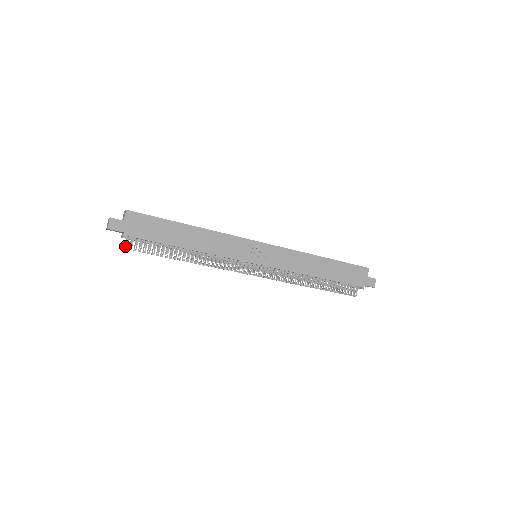
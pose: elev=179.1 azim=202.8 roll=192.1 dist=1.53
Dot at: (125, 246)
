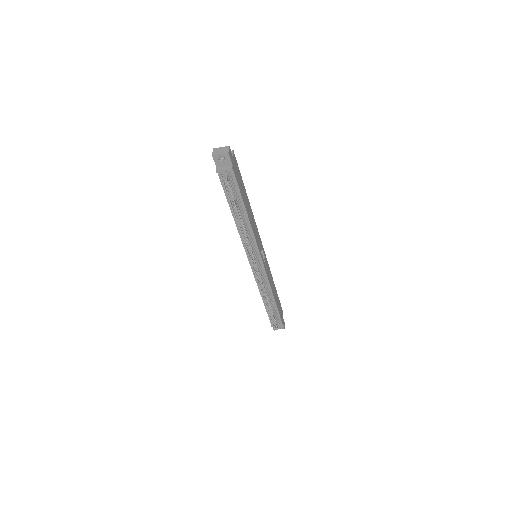
Dot at: (227, 177)
